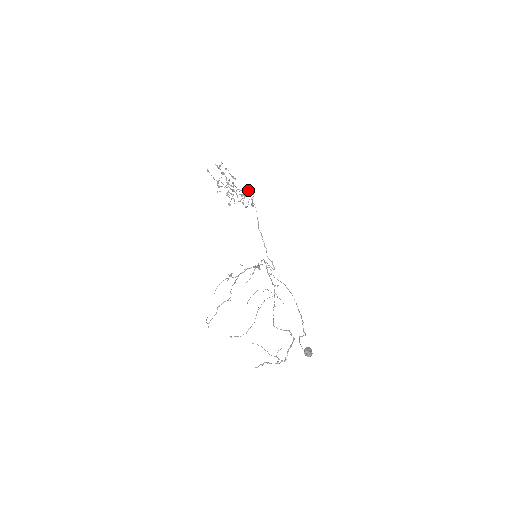
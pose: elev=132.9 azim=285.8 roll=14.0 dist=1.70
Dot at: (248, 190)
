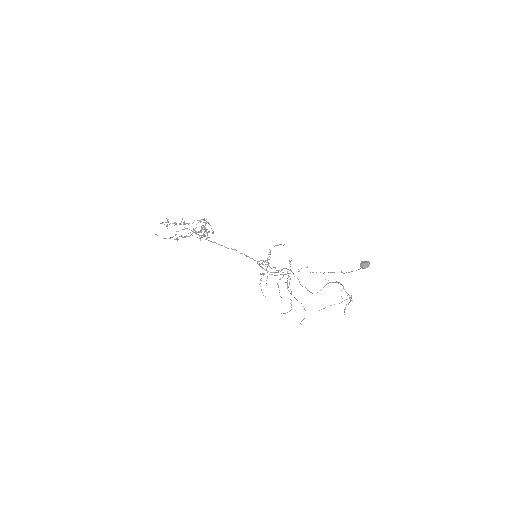
Dot at: occluded
